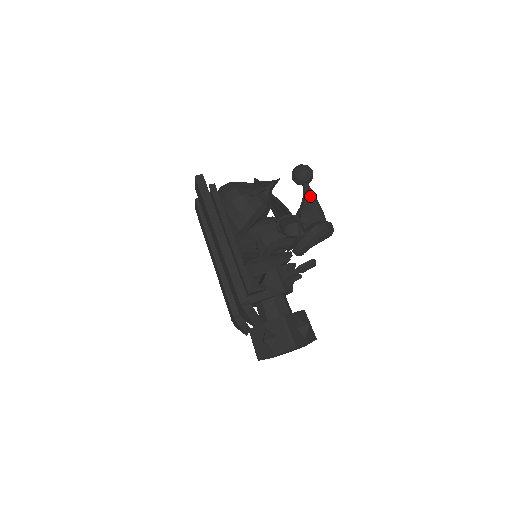
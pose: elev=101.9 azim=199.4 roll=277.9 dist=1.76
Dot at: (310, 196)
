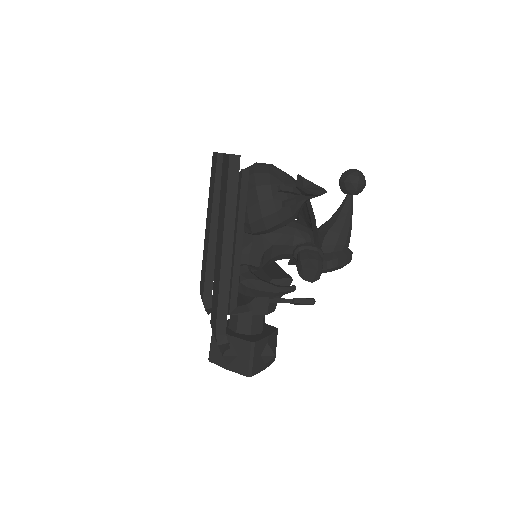
Dot at: (347, 215)
